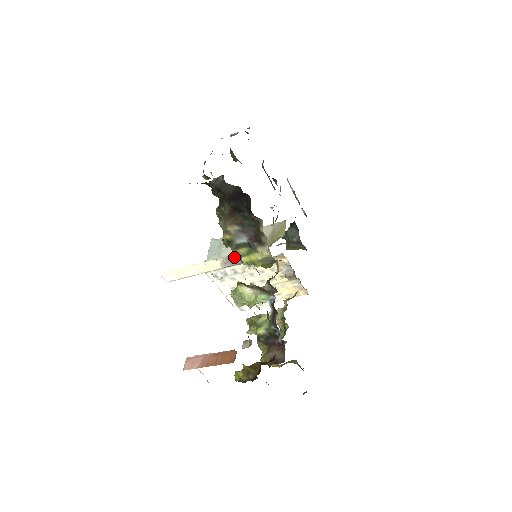
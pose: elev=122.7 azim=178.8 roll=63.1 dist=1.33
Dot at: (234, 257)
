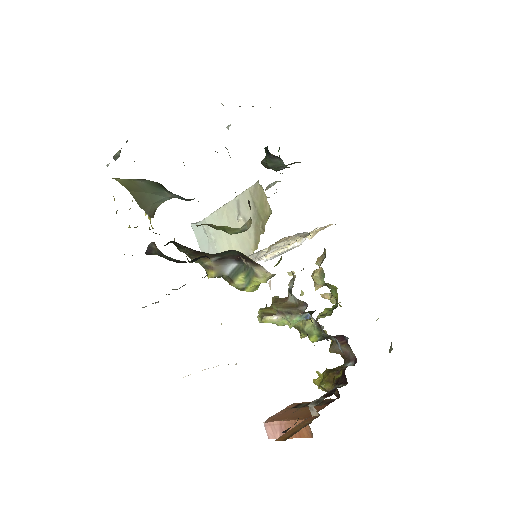
Dot at: occluded
